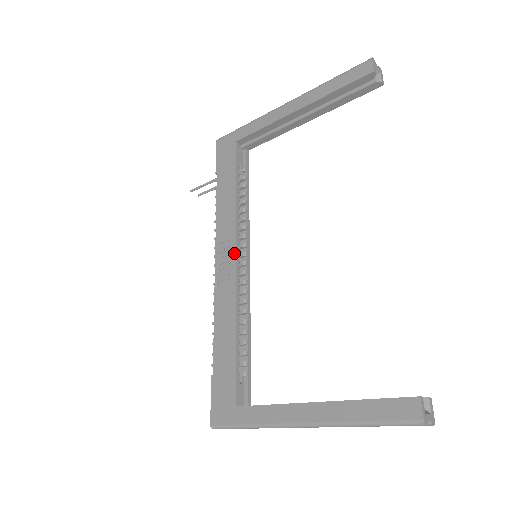
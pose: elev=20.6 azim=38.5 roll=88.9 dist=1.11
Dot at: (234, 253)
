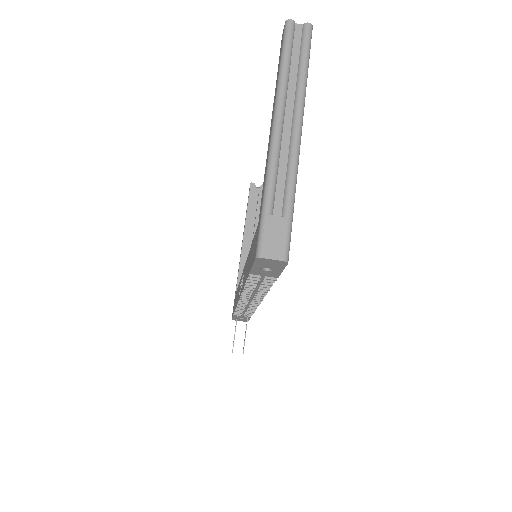
Dot at: (242, 273)
